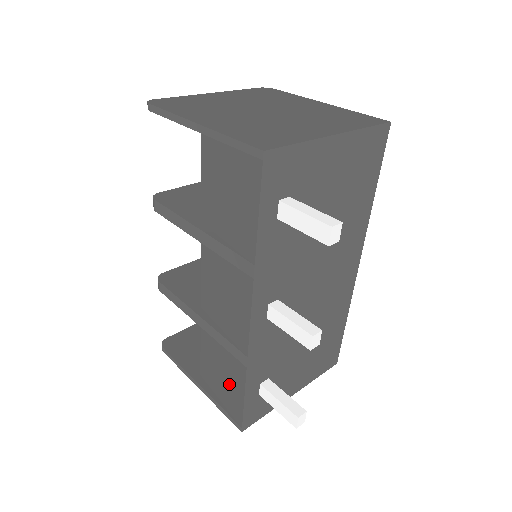
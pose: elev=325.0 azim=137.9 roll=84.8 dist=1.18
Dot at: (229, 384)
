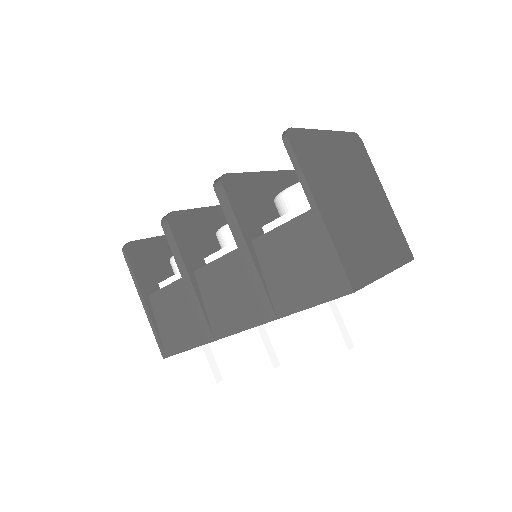
Dot at: (178, 331)
